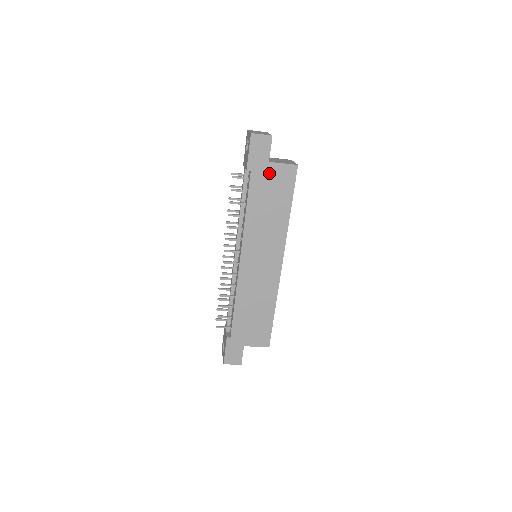
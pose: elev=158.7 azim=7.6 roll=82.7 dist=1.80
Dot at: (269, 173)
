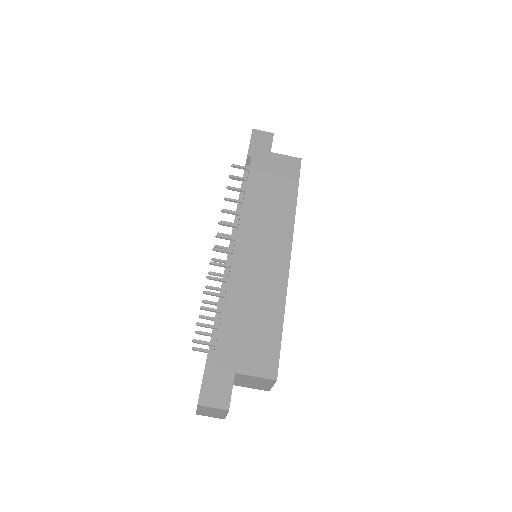
Dot at: (271, 161)
